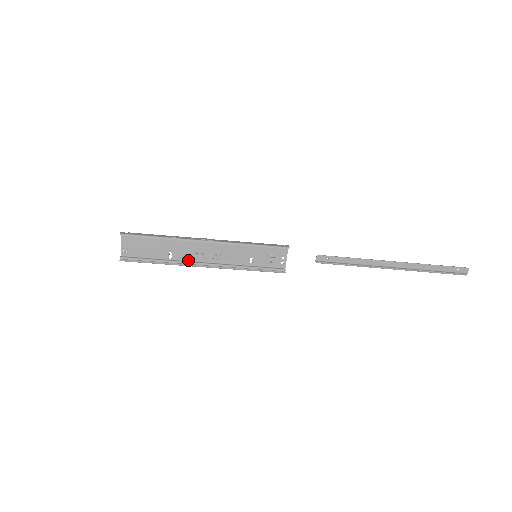
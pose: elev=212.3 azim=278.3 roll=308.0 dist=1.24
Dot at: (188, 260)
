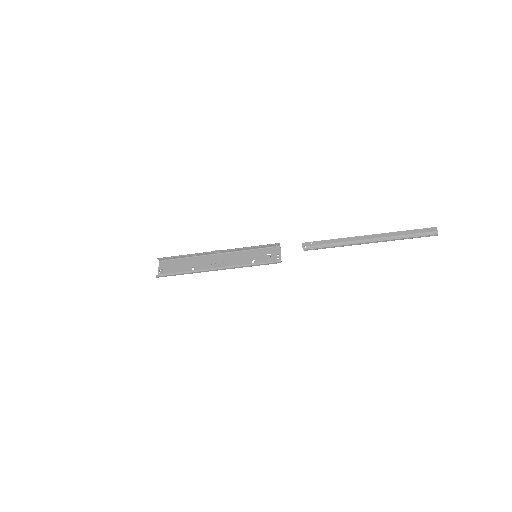
Dot at: occluded
